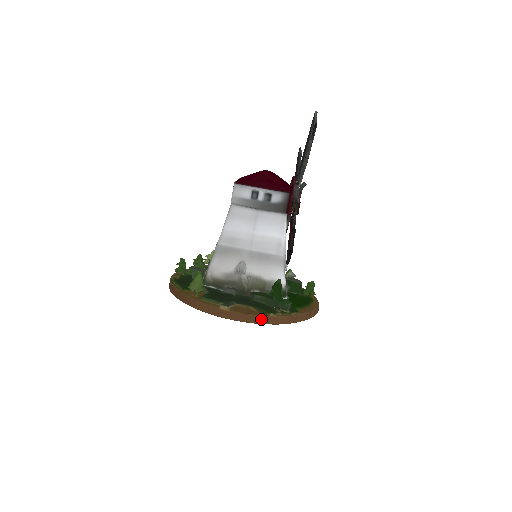
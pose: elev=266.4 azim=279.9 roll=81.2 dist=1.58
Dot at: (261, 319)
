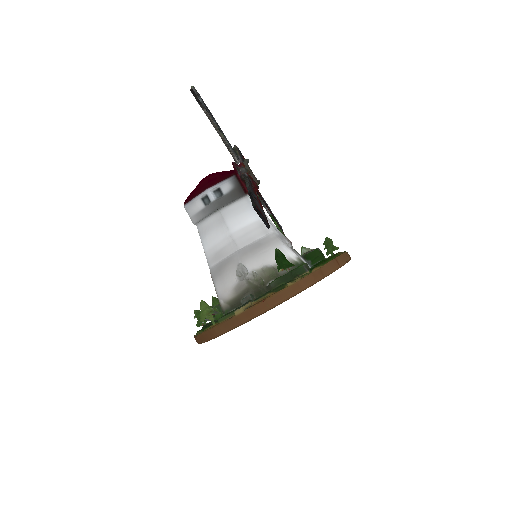
Dot at: (281, 295)
